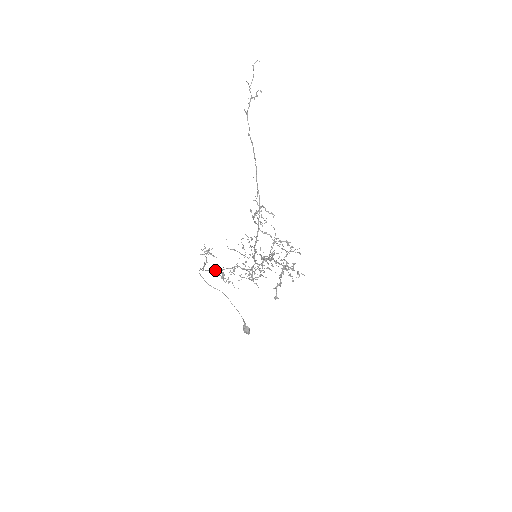
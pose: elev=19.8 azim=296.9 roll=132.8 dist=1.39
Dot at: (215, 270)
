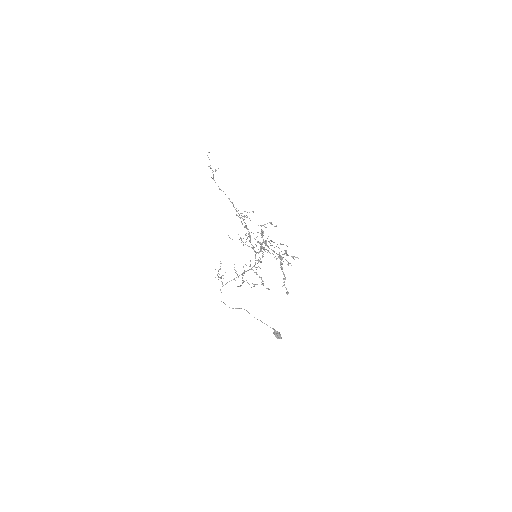
Dot at: (231, 280)
